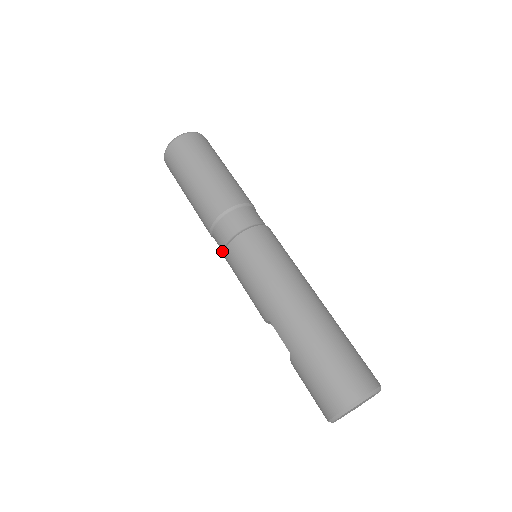
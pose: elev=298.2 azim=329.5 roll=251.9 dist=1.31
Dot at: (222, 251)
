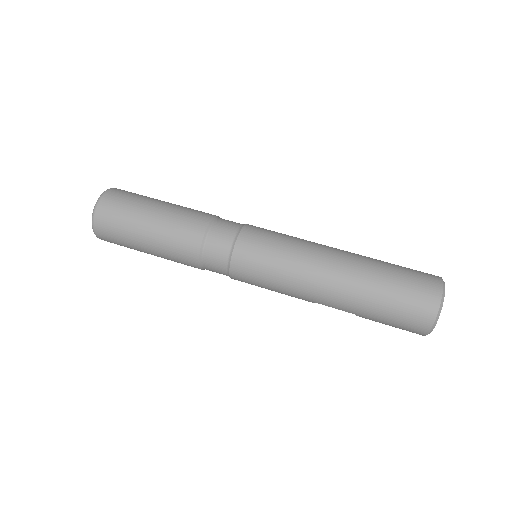
Dot at: occluded
